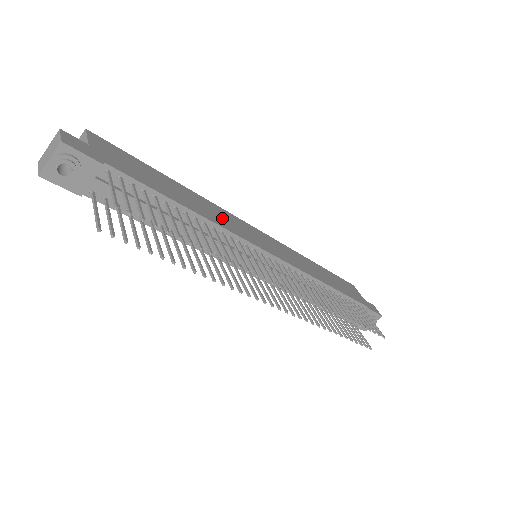
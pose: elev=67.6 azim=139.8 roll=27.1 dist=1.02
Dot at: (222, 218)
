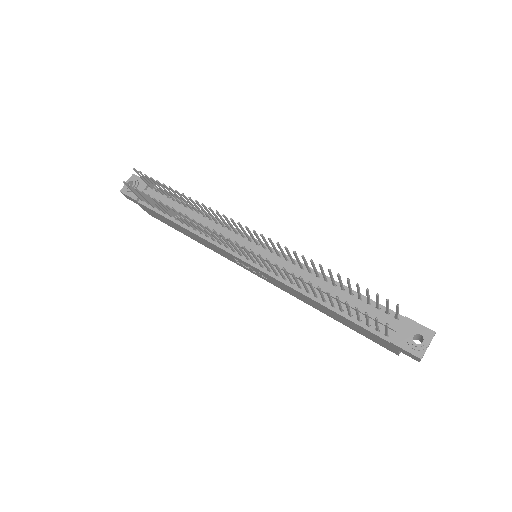
Dot at: occluded
